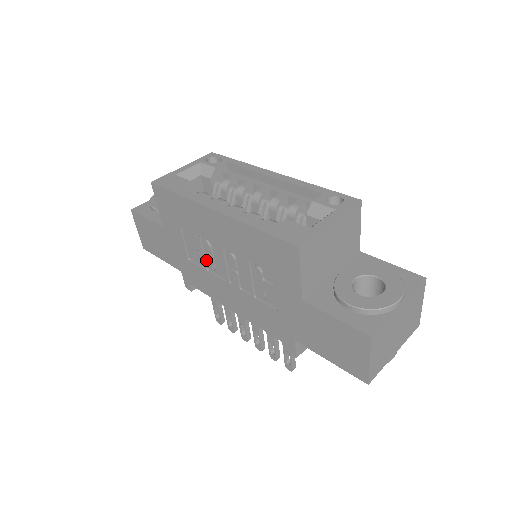
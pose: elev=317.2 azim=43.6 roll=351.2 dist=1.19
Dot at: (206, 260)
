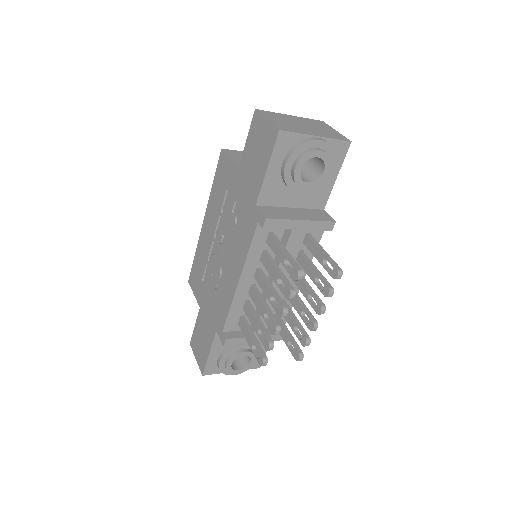
Dot at: (215, 272)
